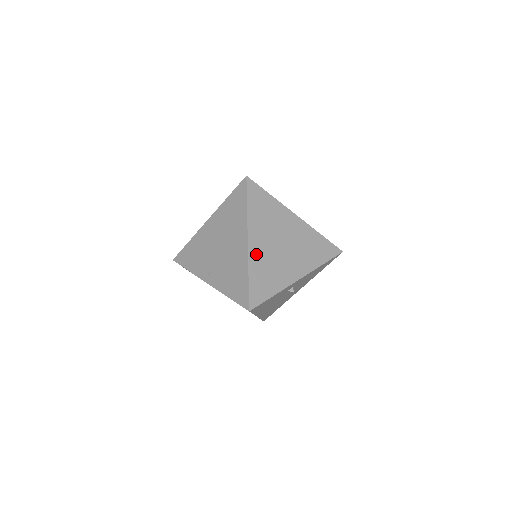
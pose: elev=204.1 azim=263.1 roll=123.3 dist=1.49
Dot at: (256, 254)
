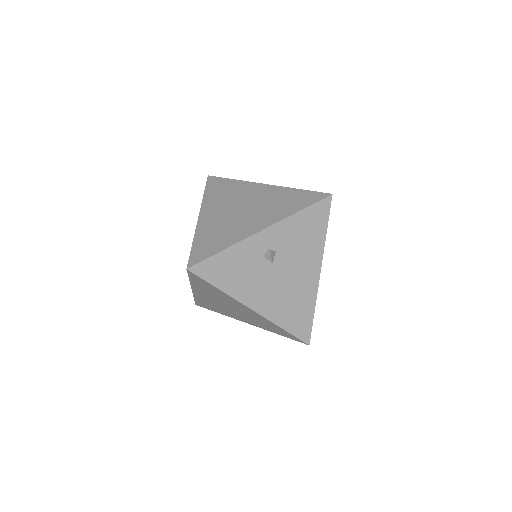
Dot at: (206, 223)
